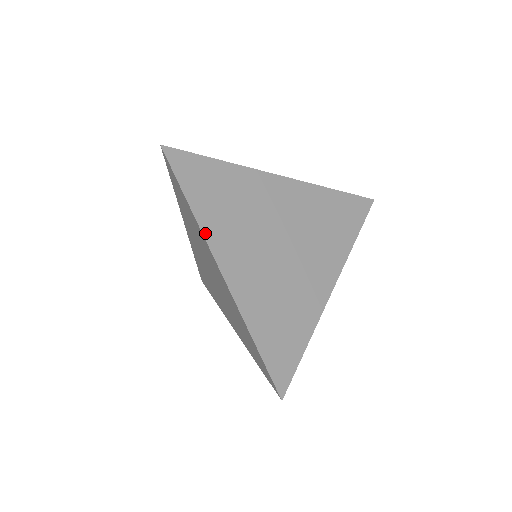
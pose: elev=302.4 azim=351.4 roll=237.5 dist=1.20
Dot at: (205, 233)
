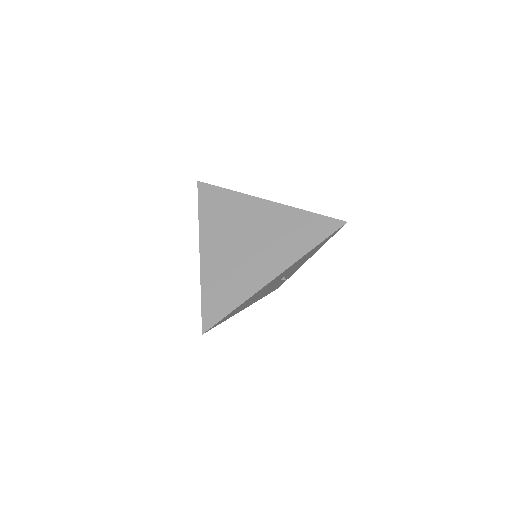
Dot at: (200, 228)
